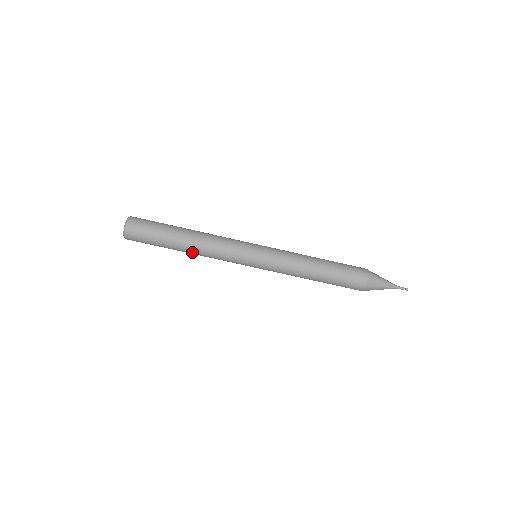
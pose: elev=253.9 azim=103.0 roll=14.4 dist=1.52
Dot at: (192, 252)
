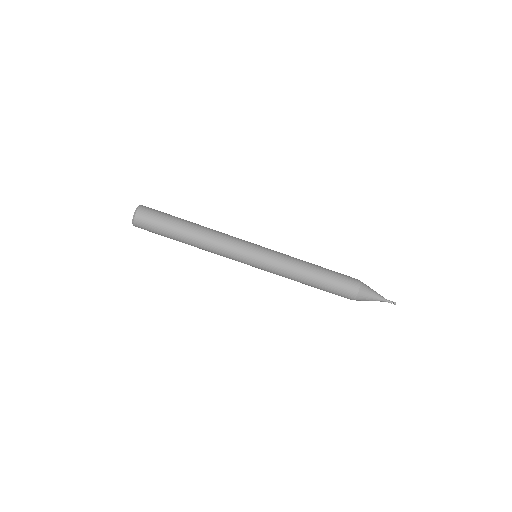
Dot at: occluded
